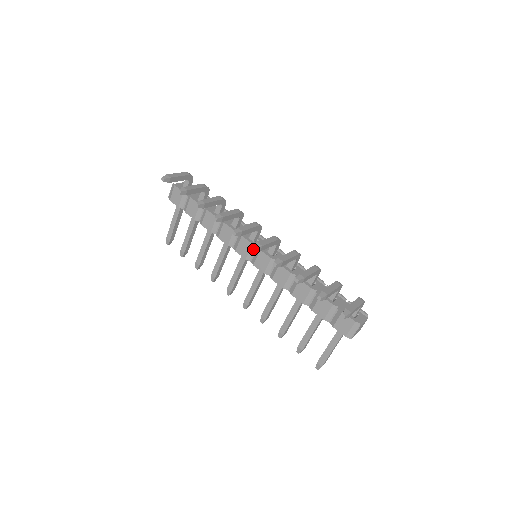
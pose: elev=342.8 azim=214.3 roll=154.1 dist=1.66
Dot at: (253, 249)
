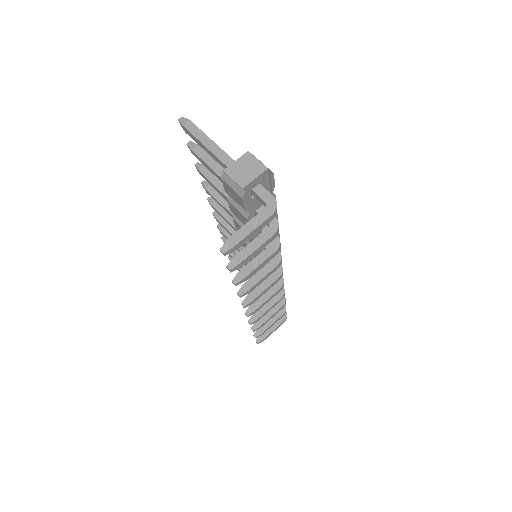
Dot at: (245, 314)
